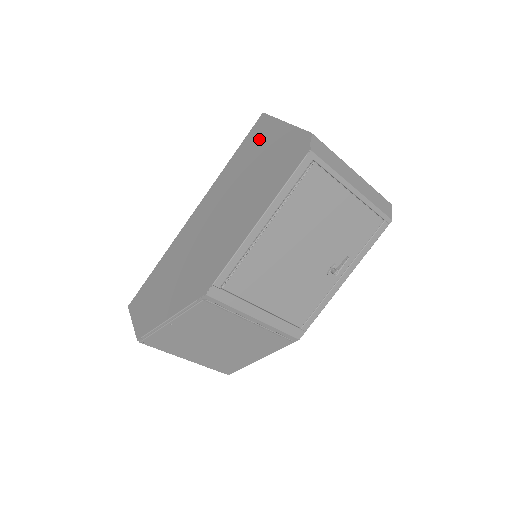
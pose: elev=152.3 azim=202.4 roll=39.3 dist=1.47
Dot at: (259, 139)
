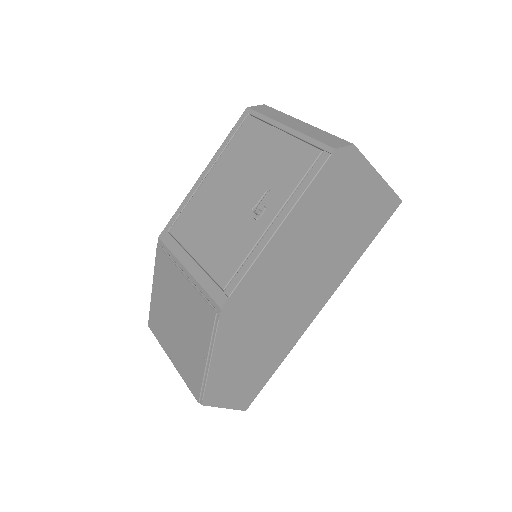
Dot at: occluded
